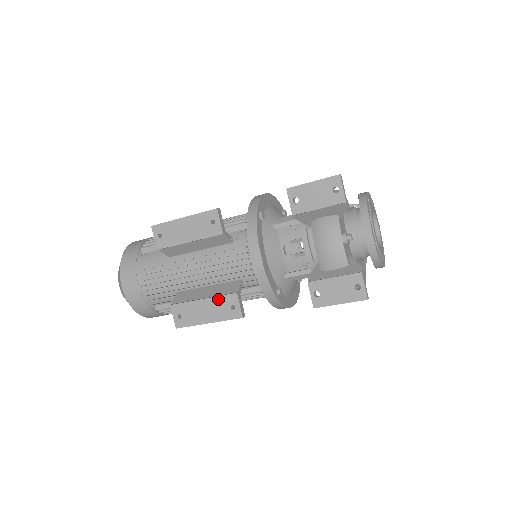
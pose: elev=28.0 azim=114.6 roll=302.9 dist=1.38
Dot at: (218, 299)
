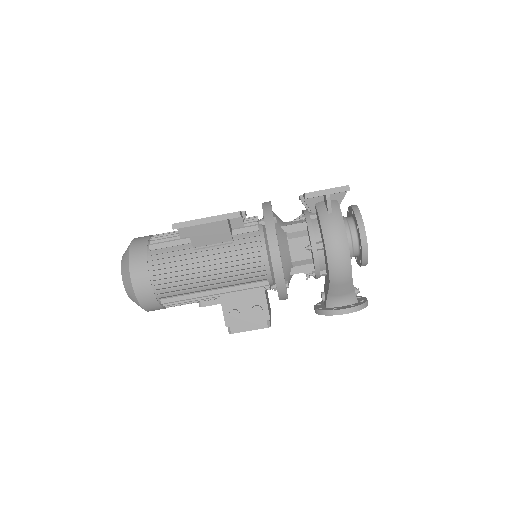
Dot at: occluded
